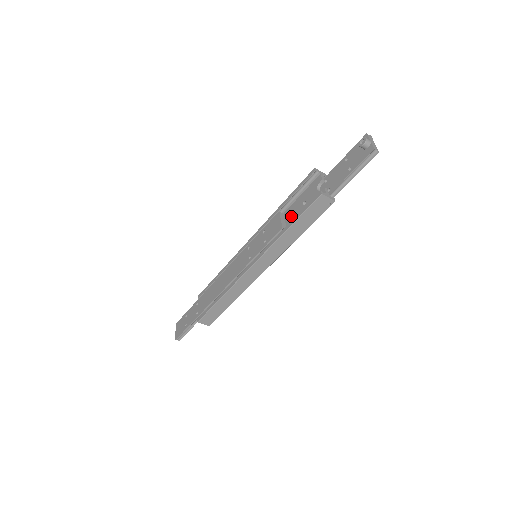
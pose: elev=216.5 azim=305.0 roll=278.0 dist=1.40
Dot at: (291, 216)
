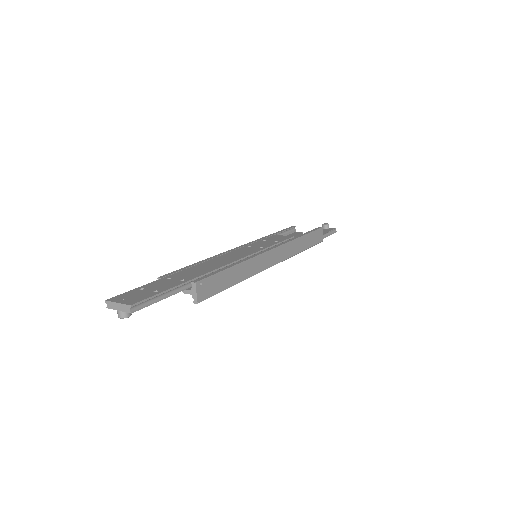
Dot at: occluded
